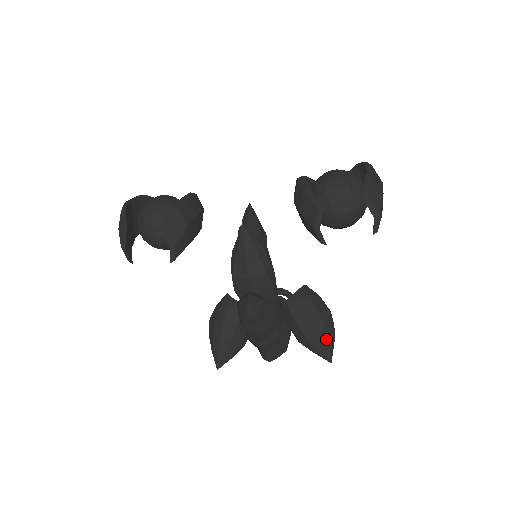
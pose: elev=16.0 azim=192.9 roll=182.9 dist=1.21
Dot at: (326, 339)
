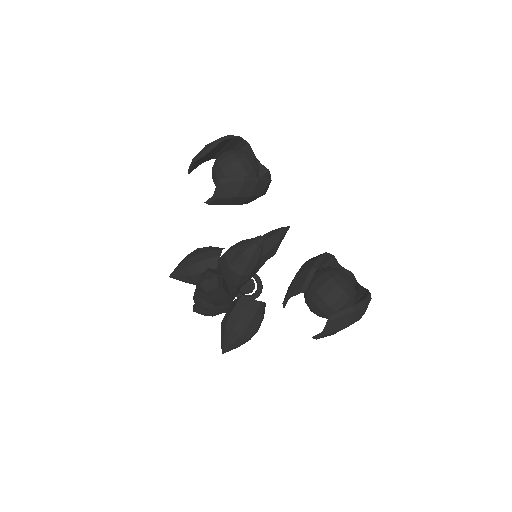
Dot at: (234, 341)
